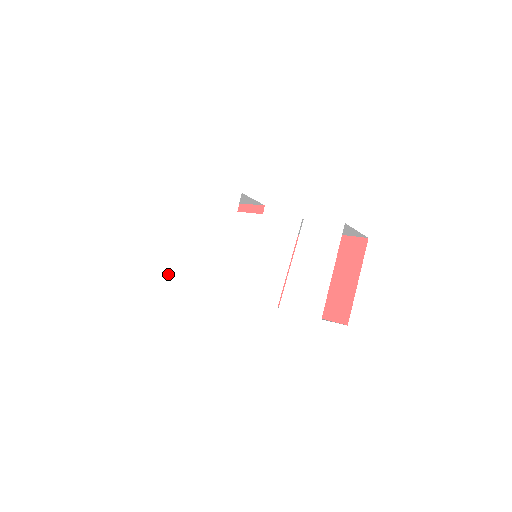
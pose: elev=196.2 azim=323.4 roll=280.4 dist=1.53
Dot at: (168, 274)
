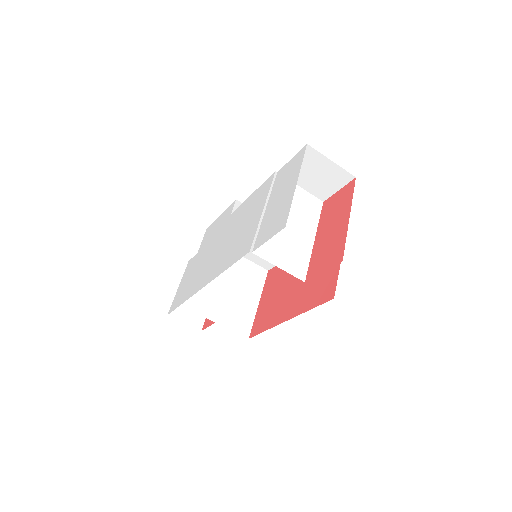
Dot at: (175, 306)
